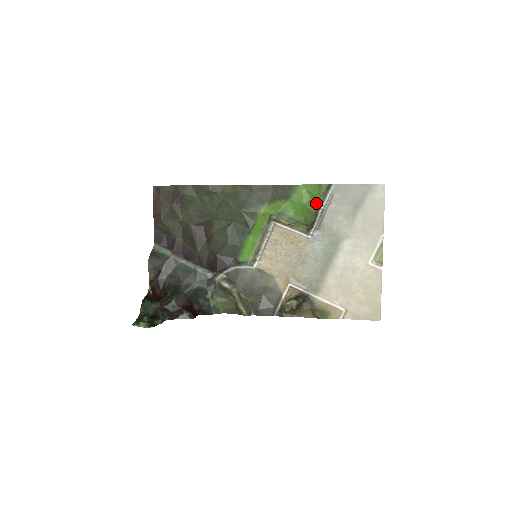
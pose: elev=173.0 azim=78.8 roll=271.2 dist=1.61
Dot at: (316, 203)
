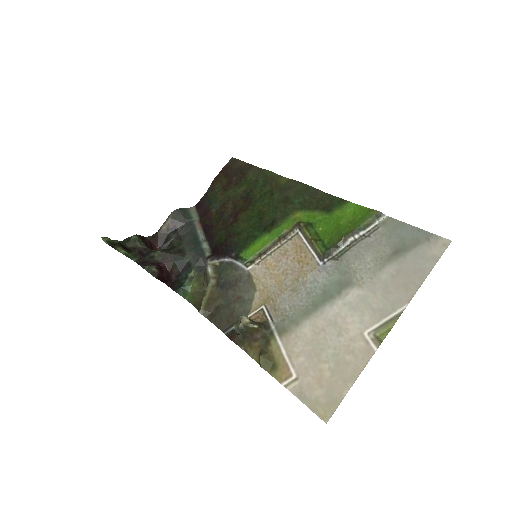
Dot at: (353, 227)
